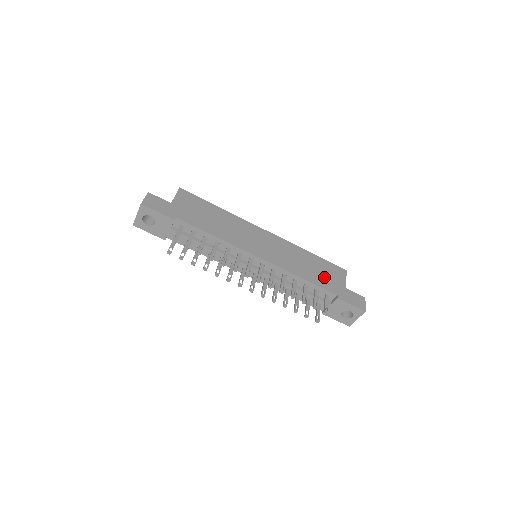
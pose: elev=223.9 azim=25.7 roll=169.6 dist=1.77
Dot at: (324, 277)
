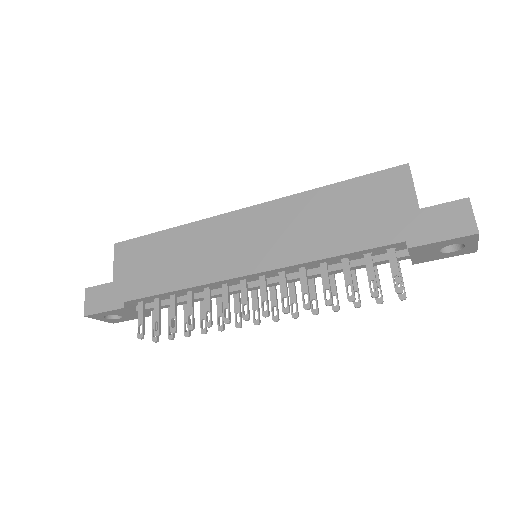
Dot at: (367, 220)
